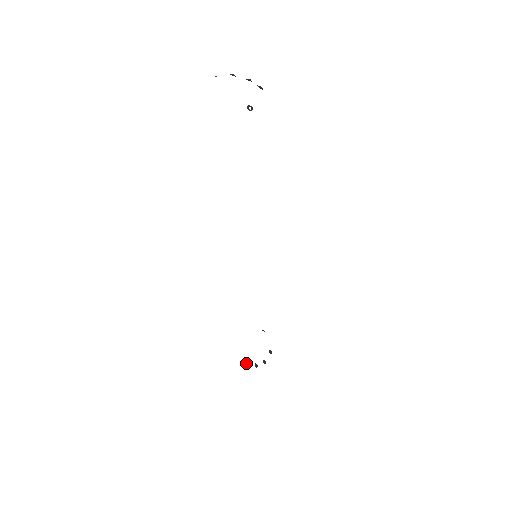
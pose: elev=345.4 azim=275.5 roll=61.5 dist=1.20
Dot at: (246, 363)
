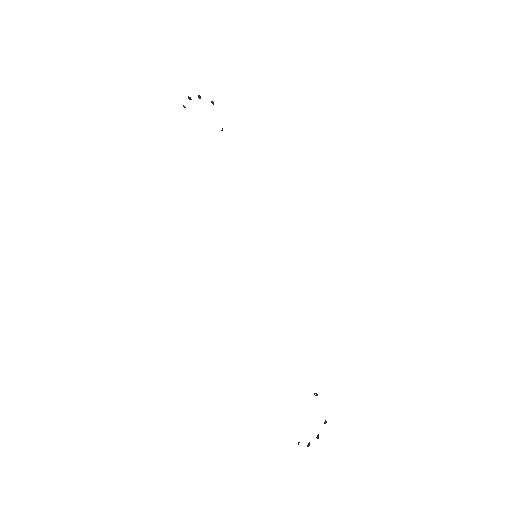
Dot at: (298, 443)
